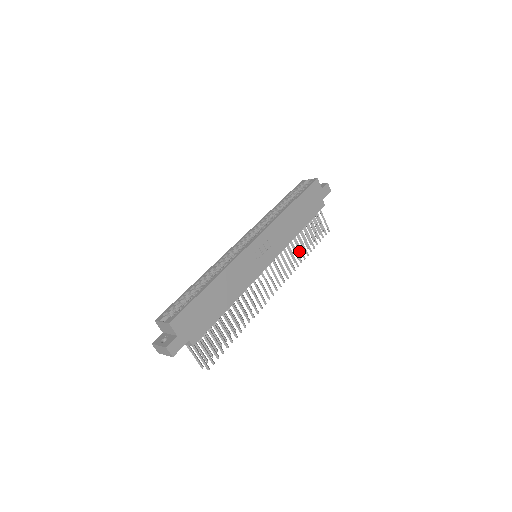
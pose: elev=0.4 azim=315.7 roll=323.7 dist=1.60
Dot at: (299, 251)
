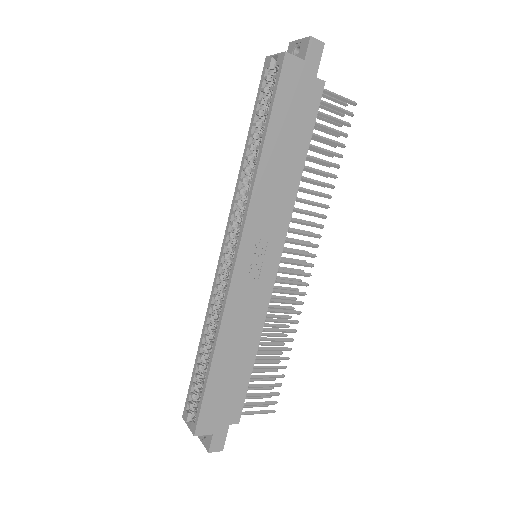
Dot at: (320, 175)
